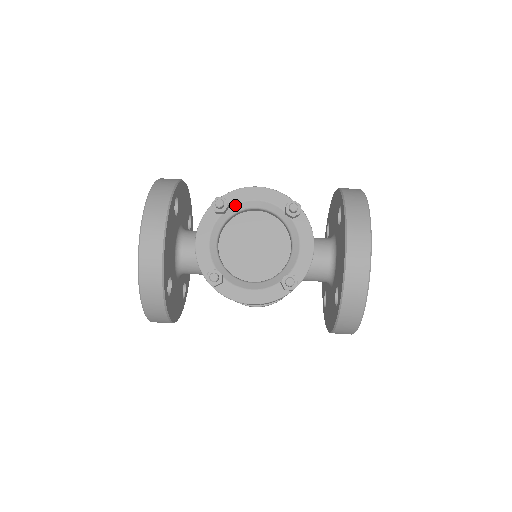
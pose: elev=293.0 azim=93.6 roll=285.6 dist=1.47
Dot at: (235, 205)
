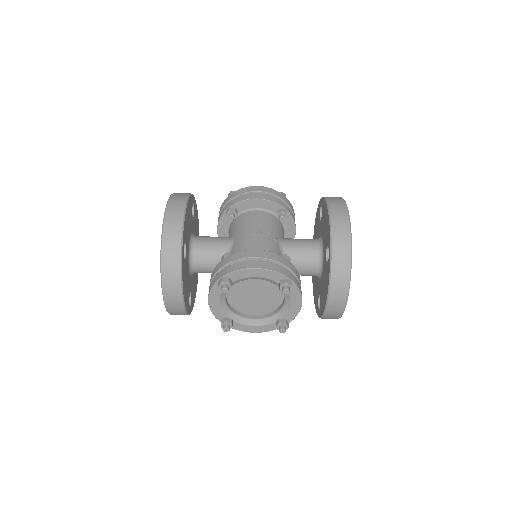
Dot at: (237, 280)
